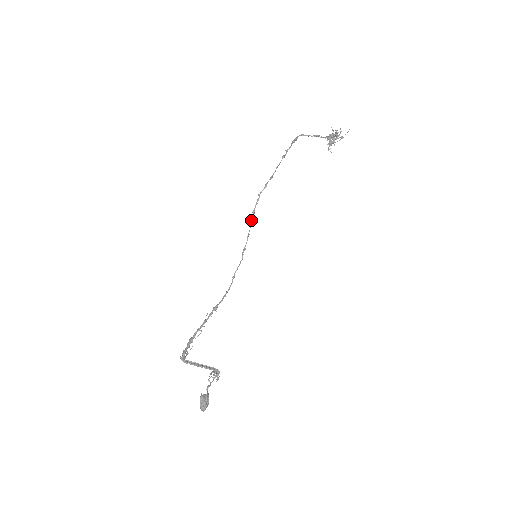
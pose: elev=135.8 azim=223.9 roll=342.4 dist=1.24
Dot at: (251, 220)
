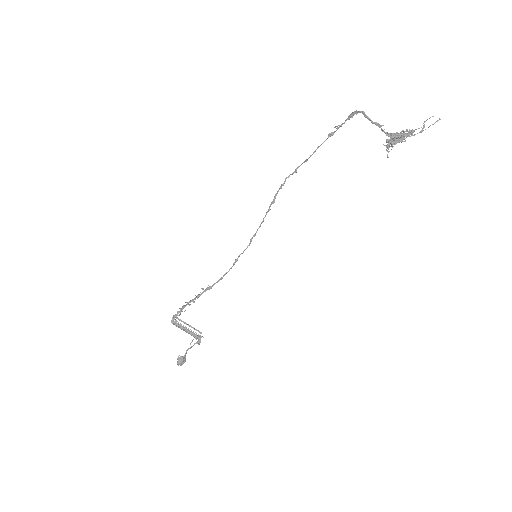
Dot at: (270, 205)
